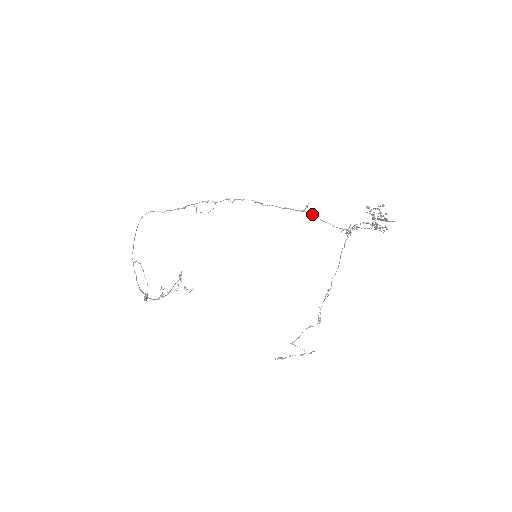
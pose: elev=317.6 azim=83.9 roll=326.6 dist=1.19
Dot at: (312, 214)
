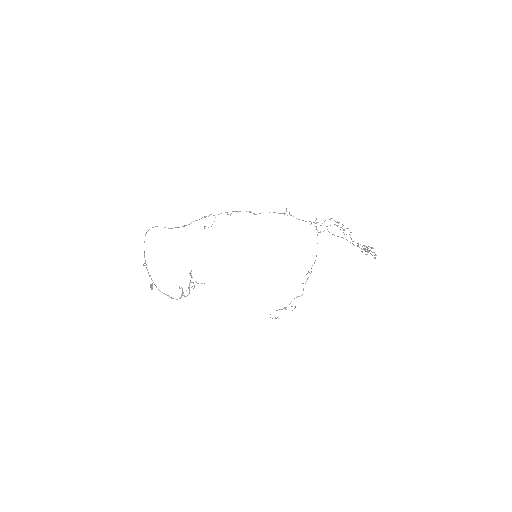
Dot at: (290, 215)
